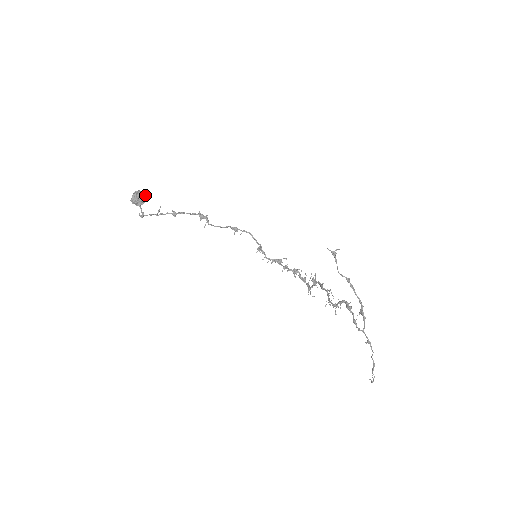
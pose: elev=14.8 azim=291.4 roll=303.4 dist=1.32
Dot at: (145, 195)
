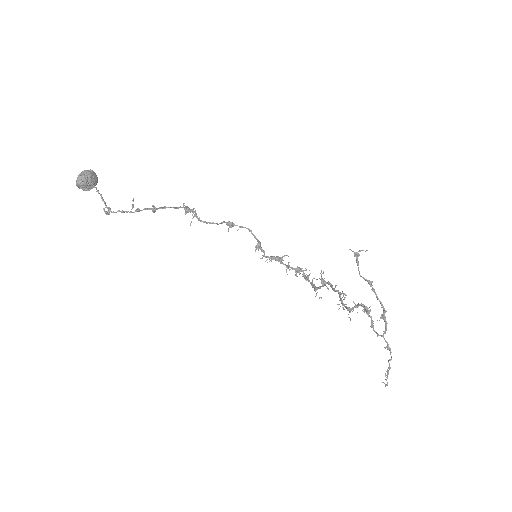
Dot at: (95, 176)
